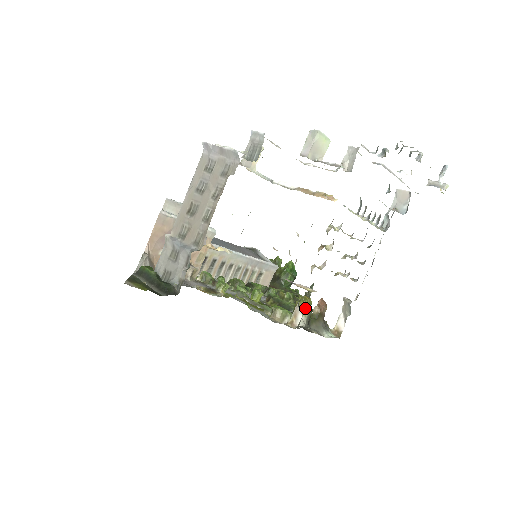
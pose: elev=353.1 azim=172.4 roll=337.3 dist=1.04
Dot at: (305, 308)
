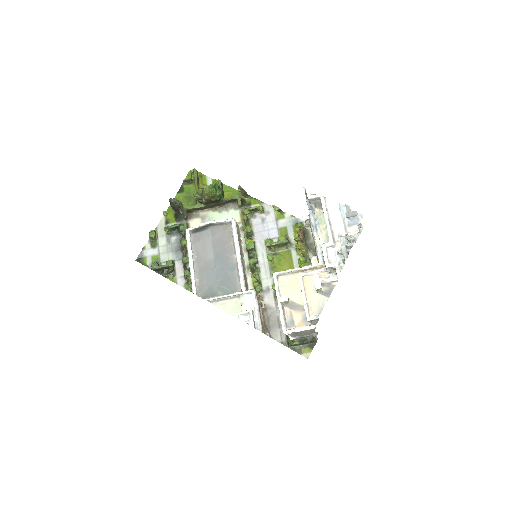
Dot at: (307, 251)
